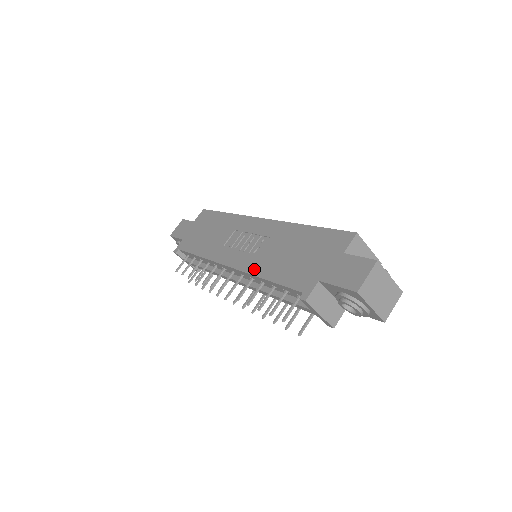
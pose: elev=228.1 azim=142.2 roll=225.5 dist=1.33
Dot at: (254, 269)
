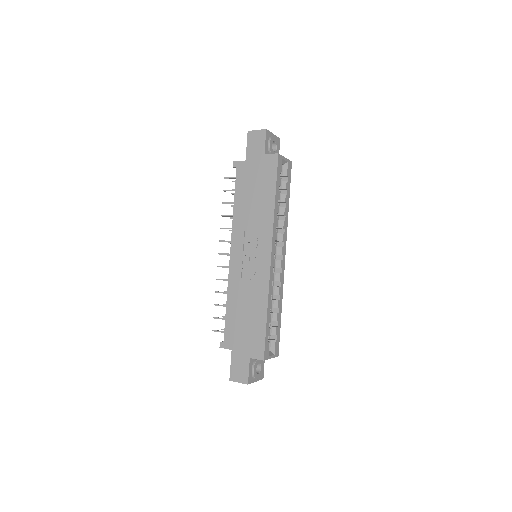
Dot at: (231, 287)
